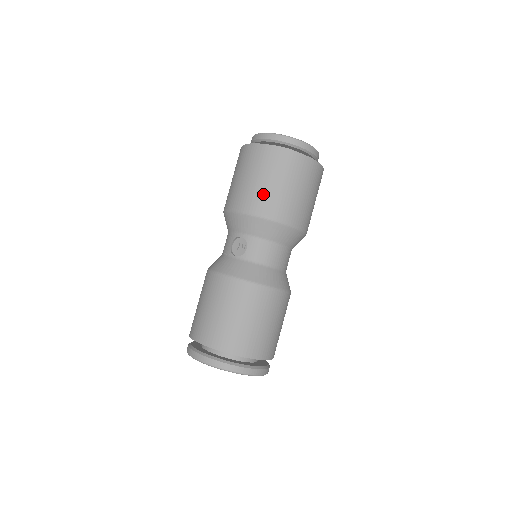
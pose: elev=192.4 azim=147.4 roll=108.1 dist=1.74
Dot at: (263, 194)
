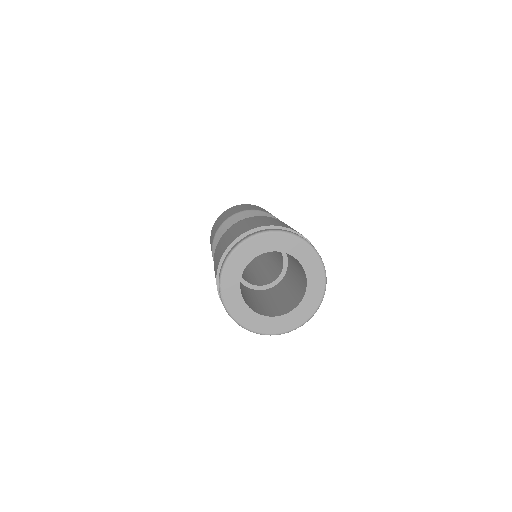
Dot at: (227, 215)
